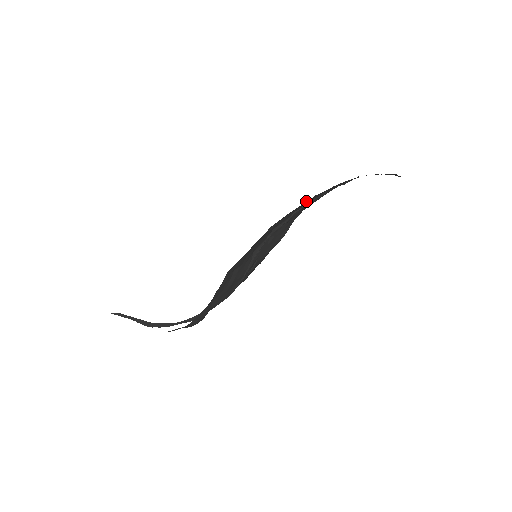
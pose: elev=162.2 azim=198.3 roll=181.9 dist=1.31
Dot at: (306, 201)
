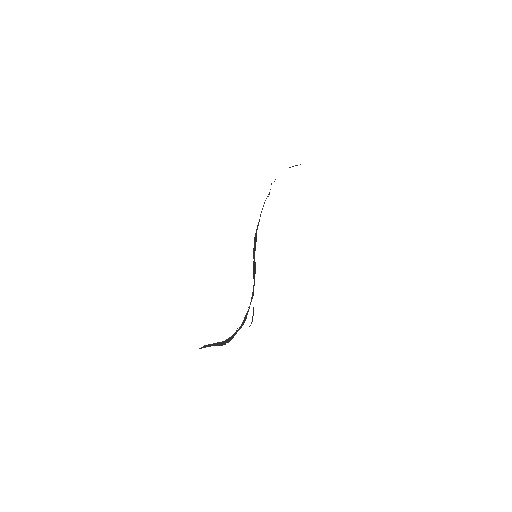
Dot at: occluded
